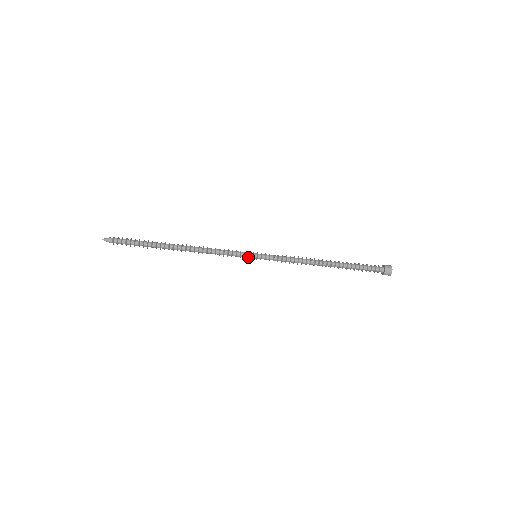
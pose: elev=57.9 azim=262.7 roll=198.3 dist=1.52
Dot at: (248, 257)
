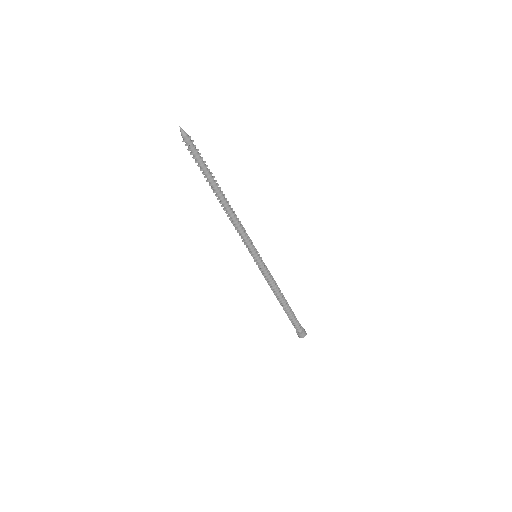
Dot at: (252, 253)
